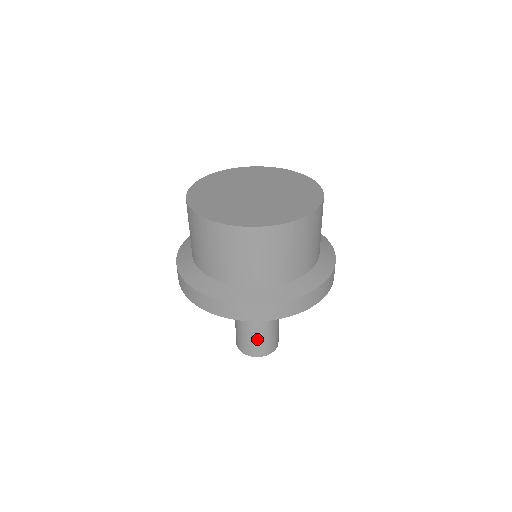
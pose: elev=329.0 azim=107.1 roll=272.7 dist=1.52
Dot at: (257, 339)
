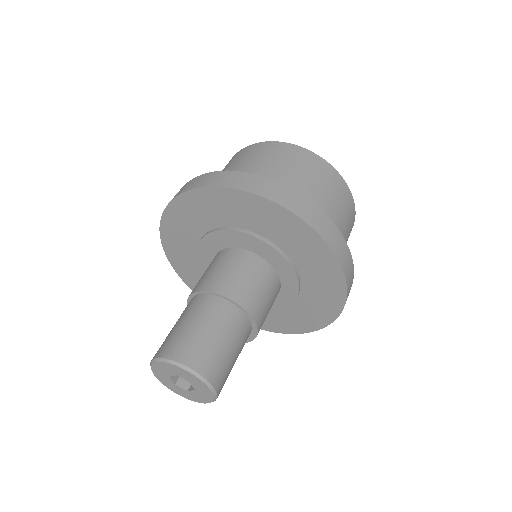
Dot at: (199, 327)
